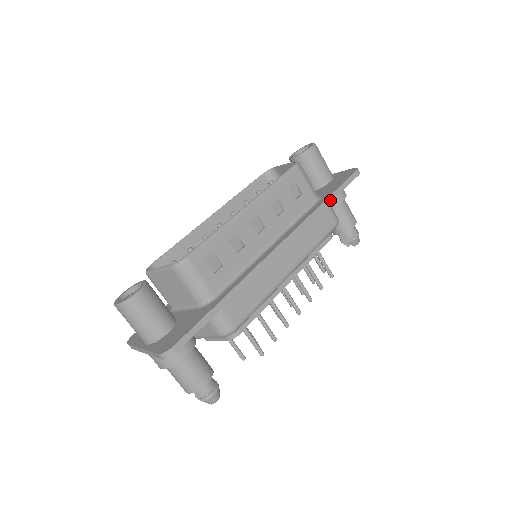
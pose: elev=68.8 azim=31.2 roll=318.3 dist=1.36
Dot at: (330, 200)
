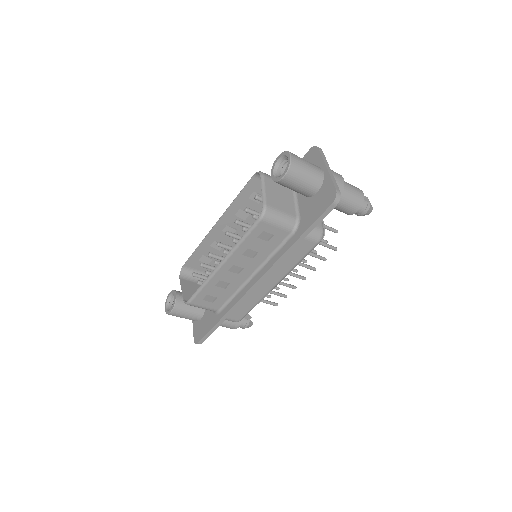
Dot at: (301, 239)
